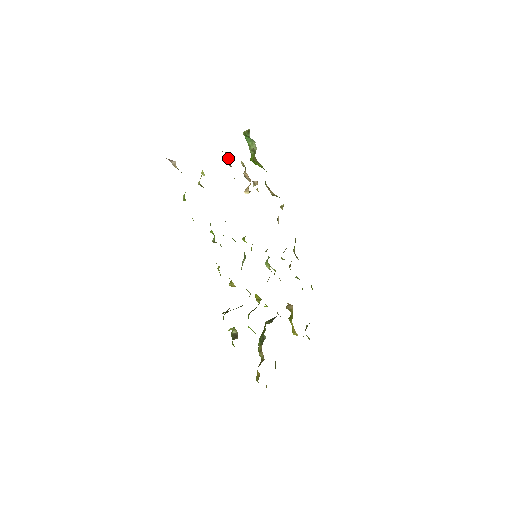
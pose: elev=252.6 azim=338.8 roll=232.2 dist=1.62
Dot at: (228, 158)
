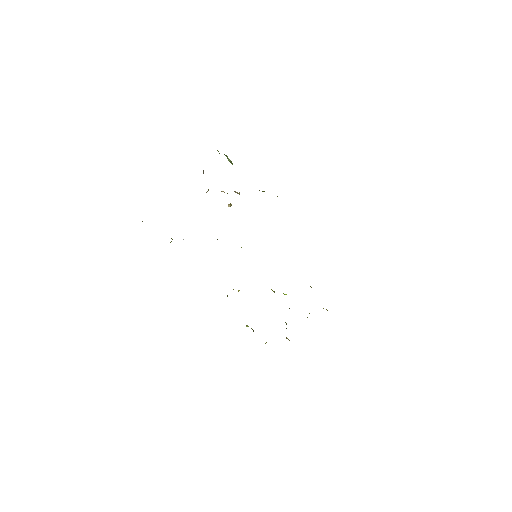
Dot at: occluded
